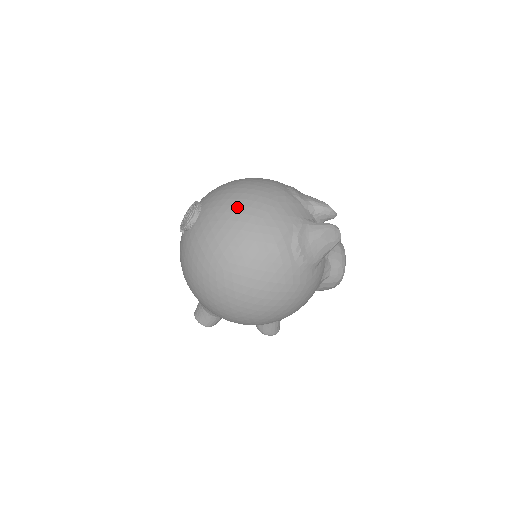
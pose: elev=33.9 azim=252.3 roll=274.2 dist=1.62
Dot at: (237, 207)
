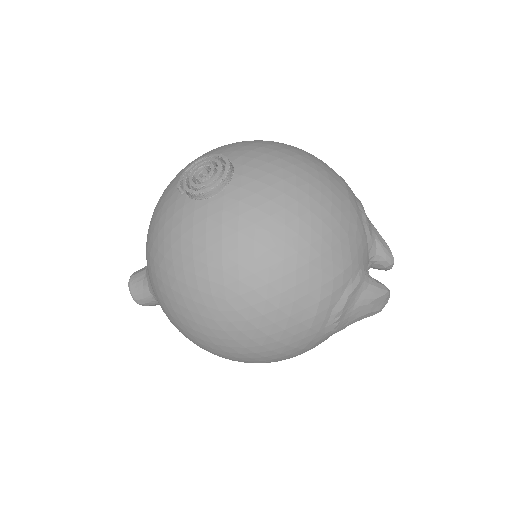
Dot at: (293, 217)
